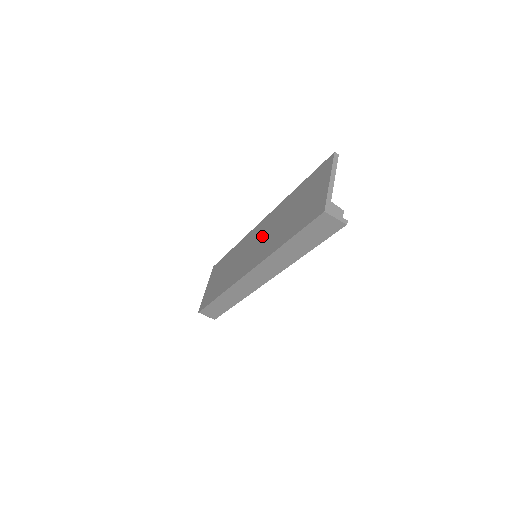
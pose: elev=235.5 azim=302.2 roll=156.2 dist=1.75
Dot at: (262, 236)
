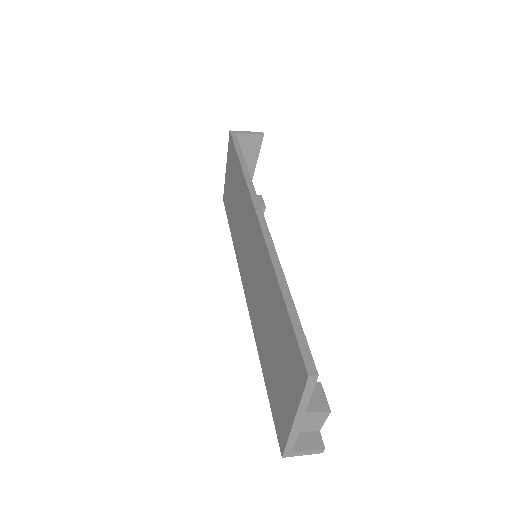
Dot at: (253, 262)
